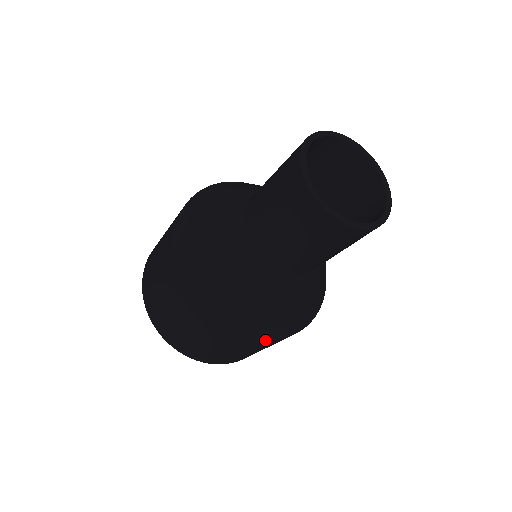
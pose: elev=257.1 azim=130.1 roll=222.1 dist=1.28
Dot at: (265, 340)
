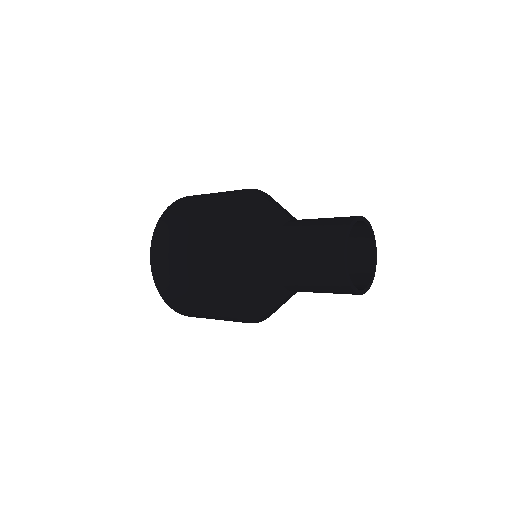
Dot at: (215, 287)
